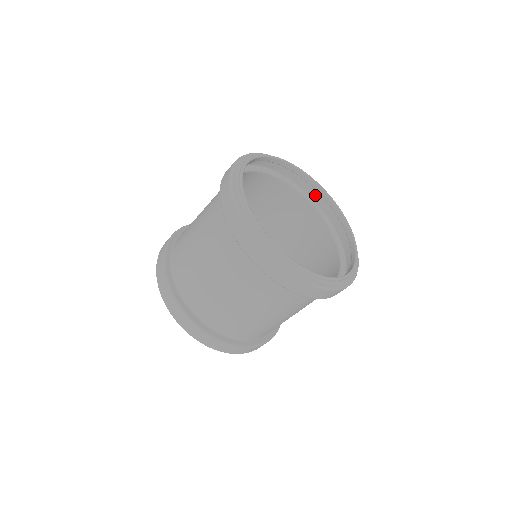
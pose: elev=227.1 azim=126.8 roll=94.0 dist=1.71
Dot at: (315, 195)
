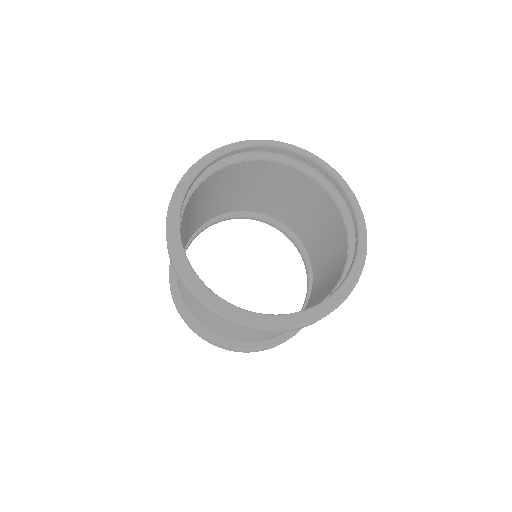
Dot at: occluded
